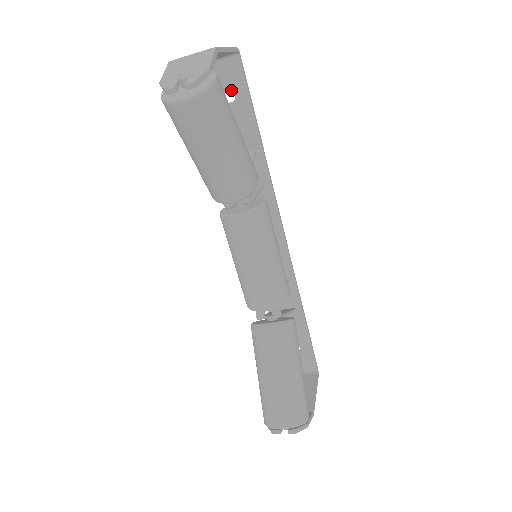
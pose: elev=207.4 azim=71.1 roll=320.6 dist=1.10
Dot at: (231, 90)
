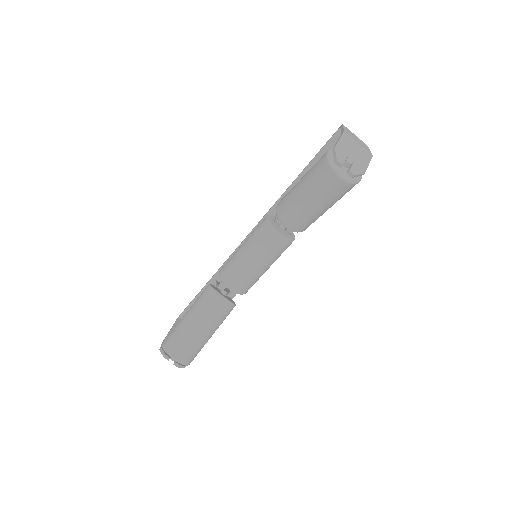
Dot at: occluded
